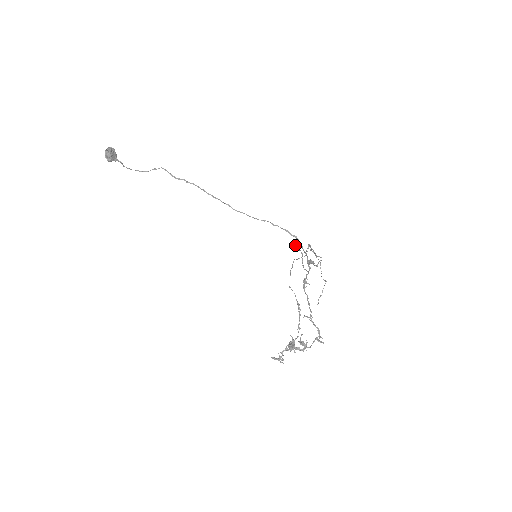
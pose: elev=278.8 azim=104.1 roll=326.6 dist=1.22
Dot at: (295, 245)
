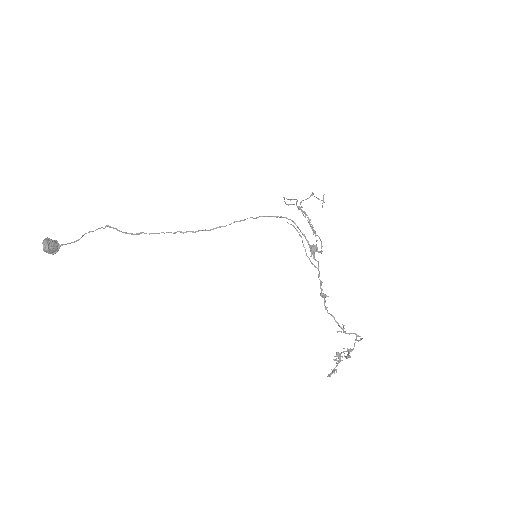
Dot at: occluded
